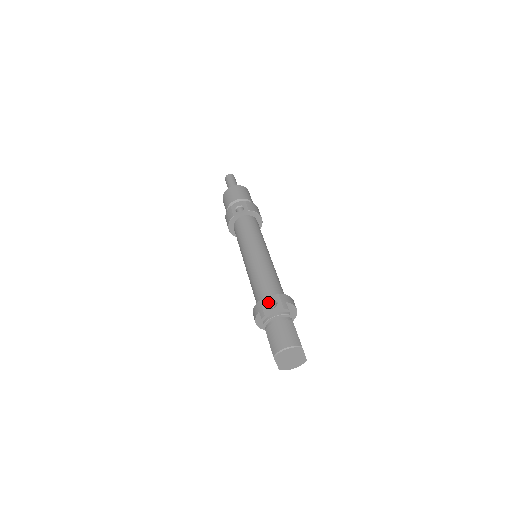
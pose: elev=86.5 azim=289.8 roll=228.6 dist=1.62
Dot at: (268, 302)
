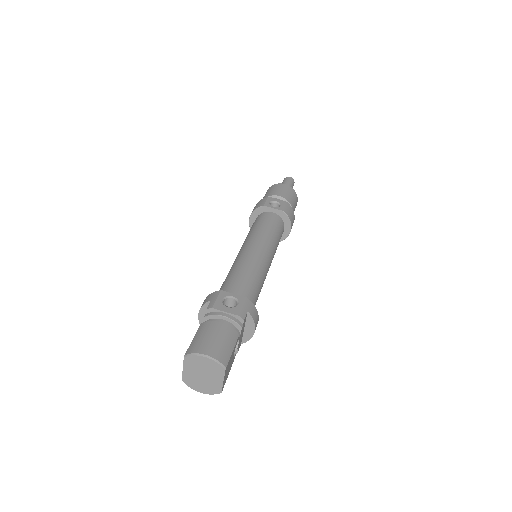
Dot at: (228, 298)
